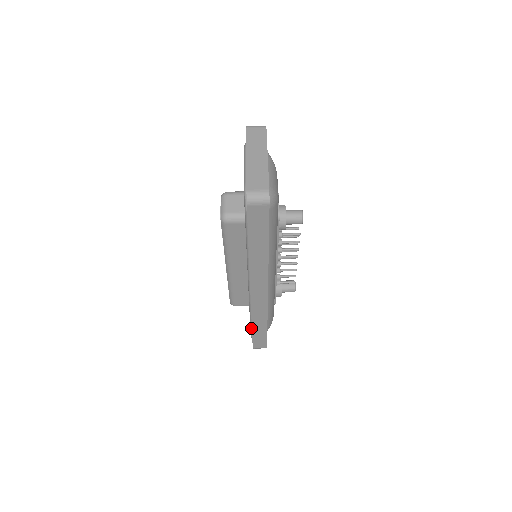
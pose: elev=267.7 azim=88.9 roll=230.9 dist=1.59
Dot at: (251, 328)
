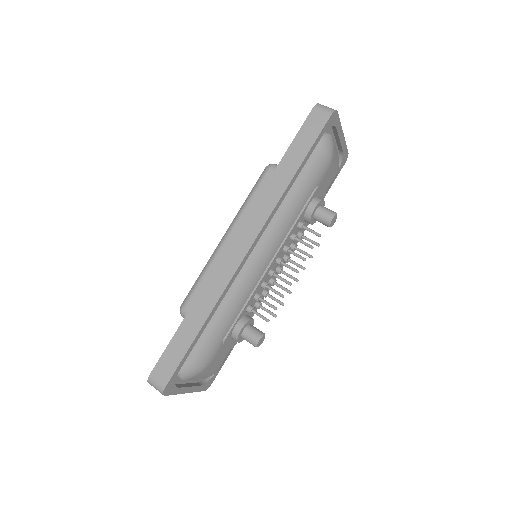
Dot at: occluded
